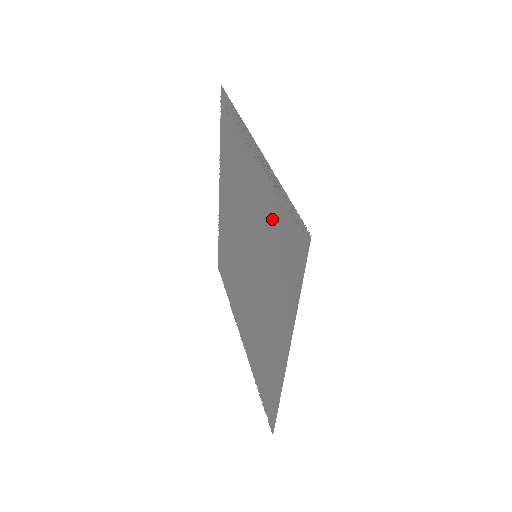
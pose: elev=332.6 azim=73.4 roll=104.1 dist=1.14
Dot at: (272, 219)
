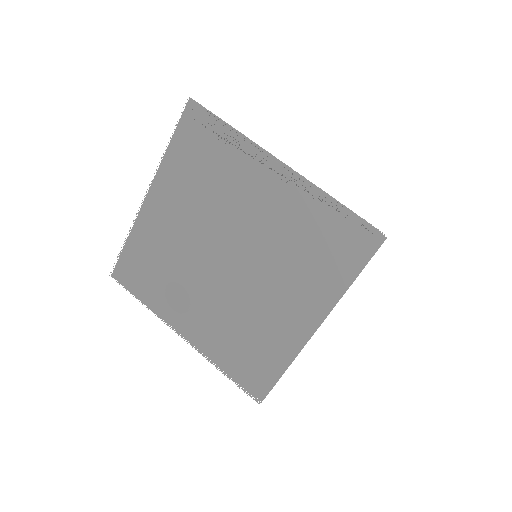
Dot at: (308, 225)
